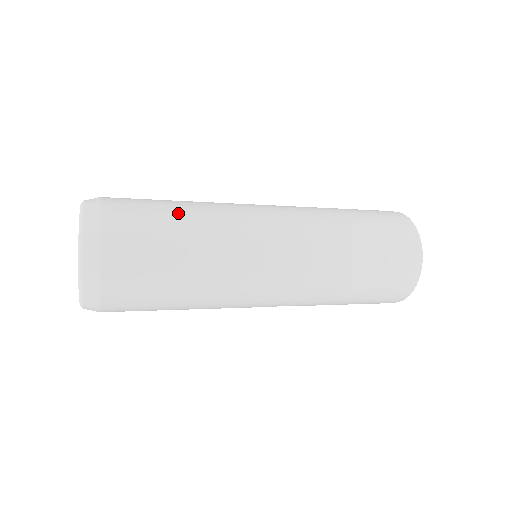
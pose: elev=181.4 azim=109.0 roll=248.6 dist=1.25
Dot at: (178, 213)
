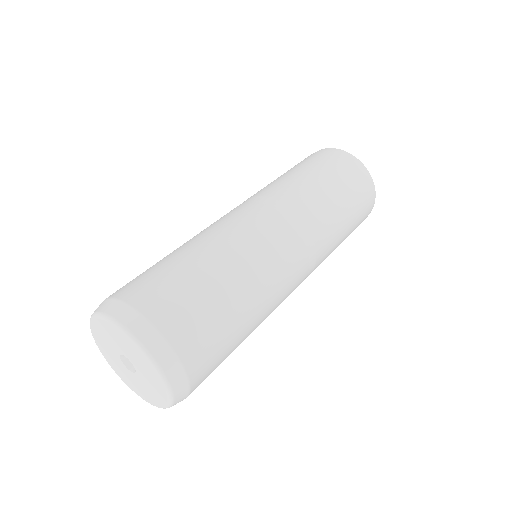
Dot at: (208, 272)
